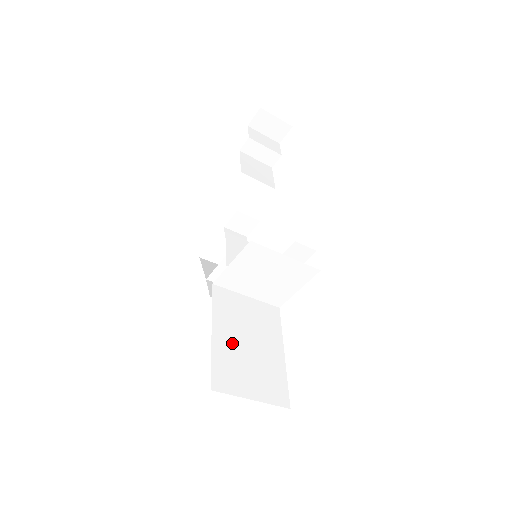
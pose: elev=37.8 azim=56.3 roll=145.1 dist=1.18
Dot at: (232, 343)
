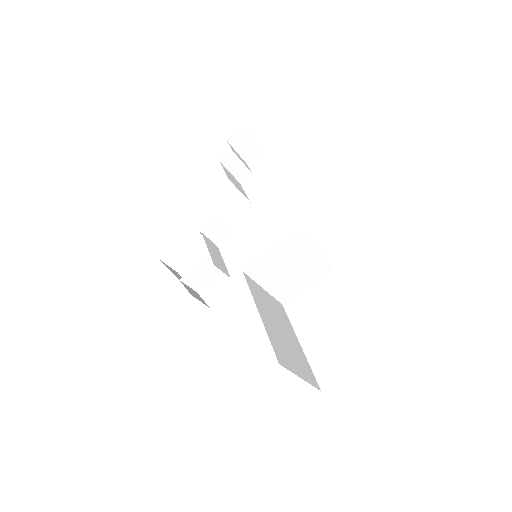
Dot at: (273, 326)
